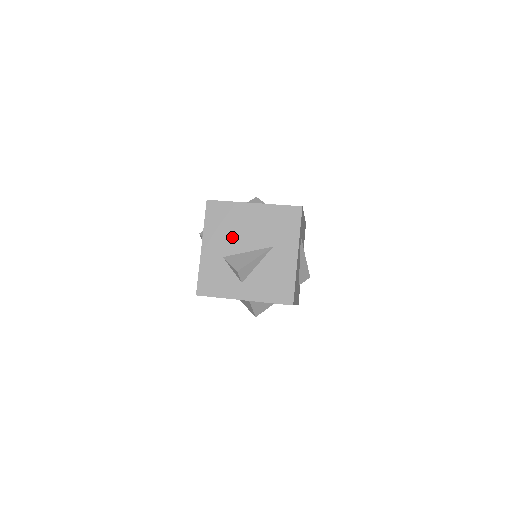
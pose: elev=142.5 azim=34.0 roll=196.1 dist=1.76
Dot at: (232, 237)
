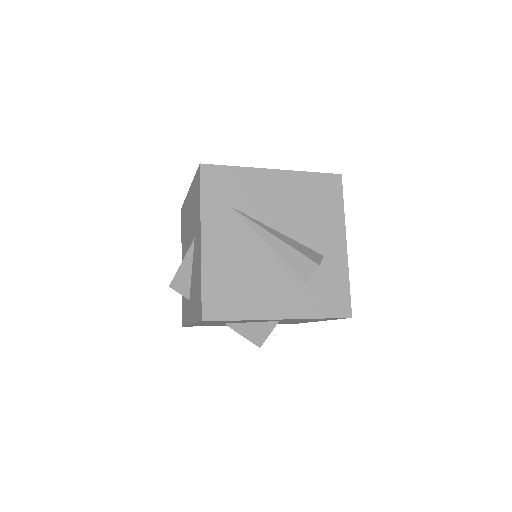
Dot at: (186, 243)
